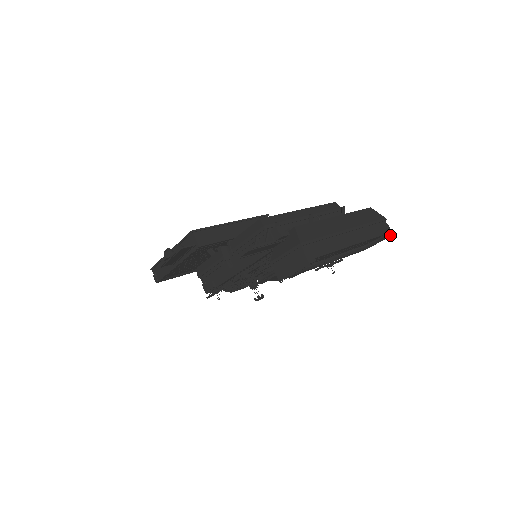
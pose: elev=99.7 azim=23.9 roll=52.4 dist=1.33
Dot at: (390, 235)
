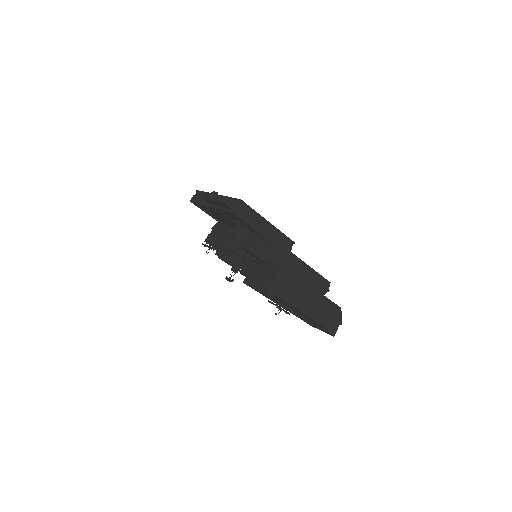
Dot at: (332, 335)
